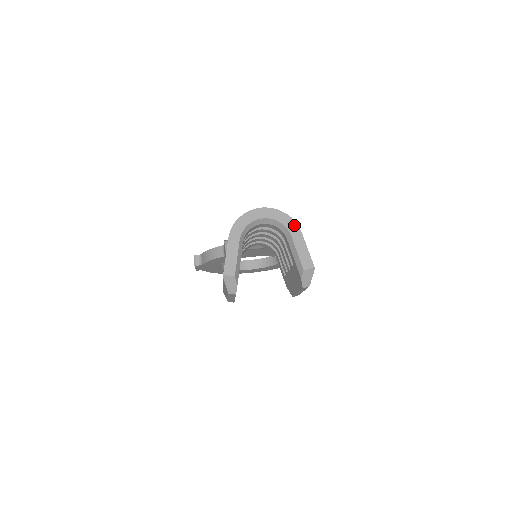
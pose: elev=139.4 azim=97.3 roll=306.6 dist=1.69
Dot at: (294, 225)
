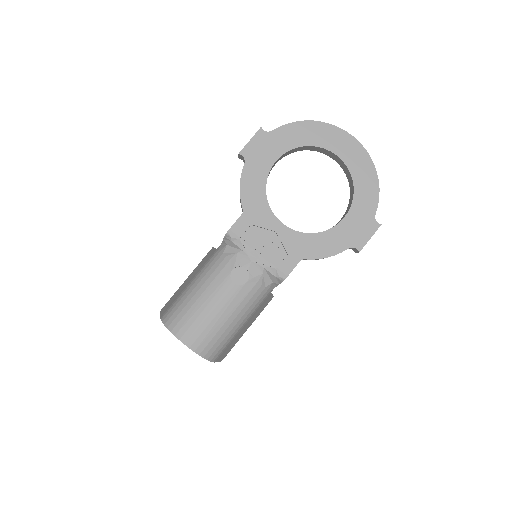
Dot at: (209, 360)
